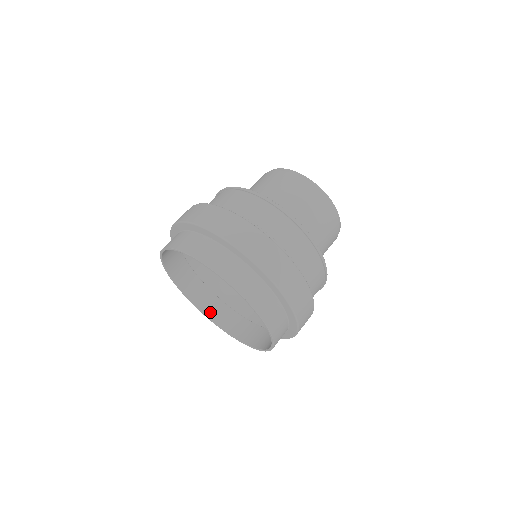
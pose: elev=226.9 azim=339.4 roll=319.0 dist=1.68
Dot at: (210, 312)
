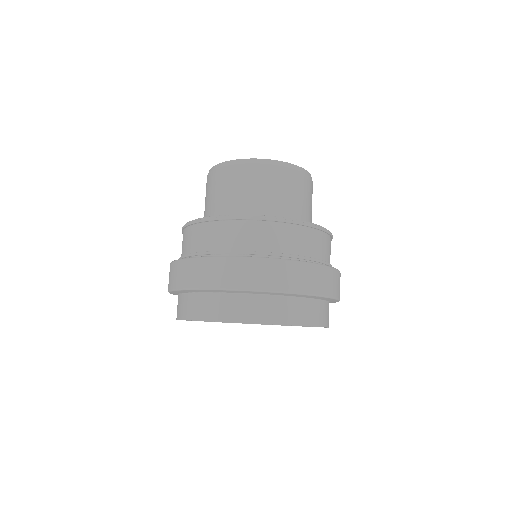
Dot at: occluded
